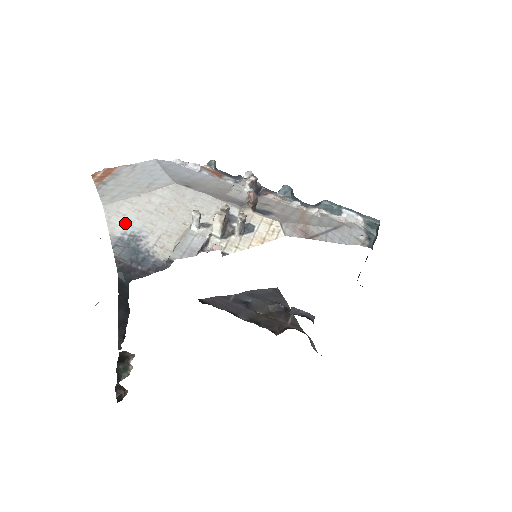
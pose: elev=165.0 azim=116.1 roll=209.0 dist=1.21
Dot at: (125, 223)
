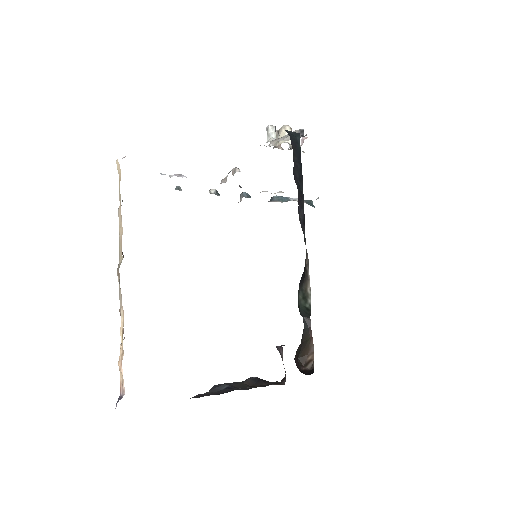
Dot at: occluded
